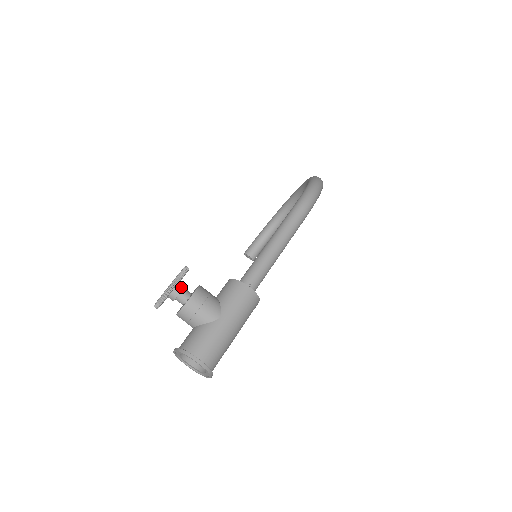
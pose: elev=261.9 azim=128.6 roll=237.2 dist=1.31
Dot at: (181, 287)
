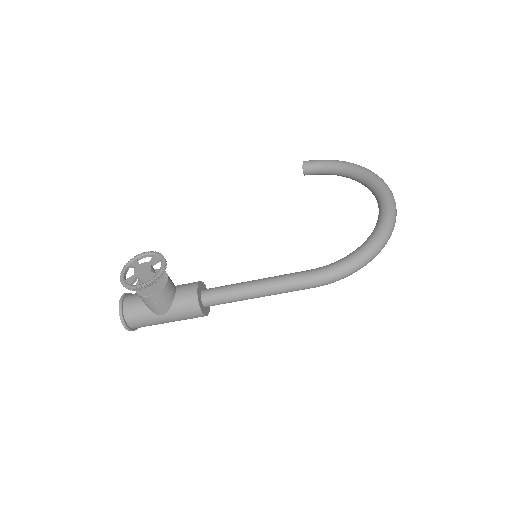
Dot at: occluded
